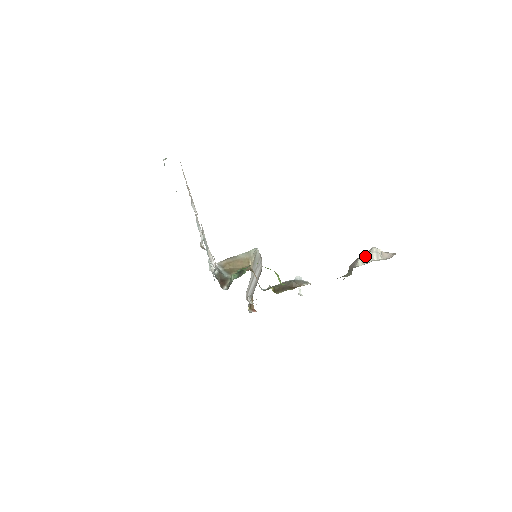
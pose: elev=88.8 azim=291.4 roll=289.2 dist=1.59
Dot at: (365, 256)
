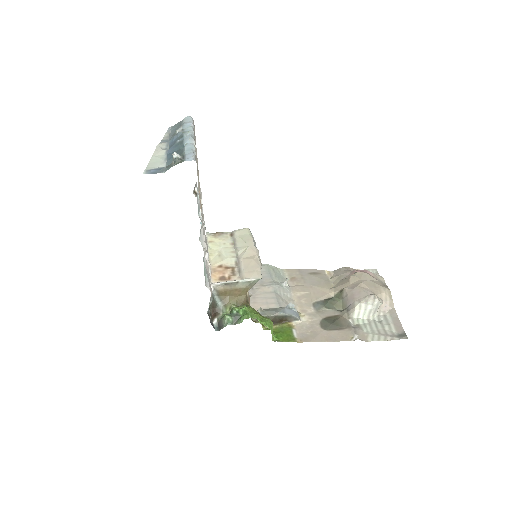
Dot at: (364, 308)
